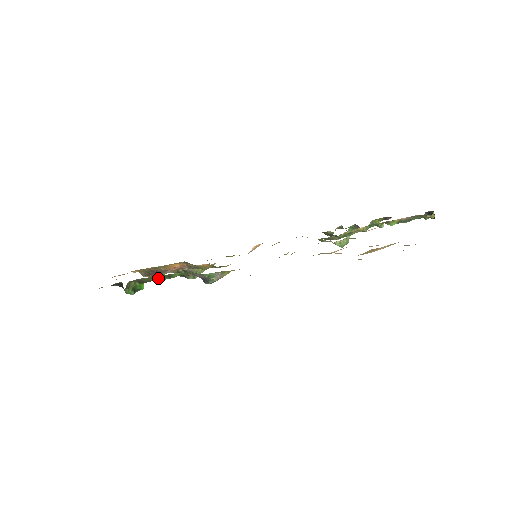
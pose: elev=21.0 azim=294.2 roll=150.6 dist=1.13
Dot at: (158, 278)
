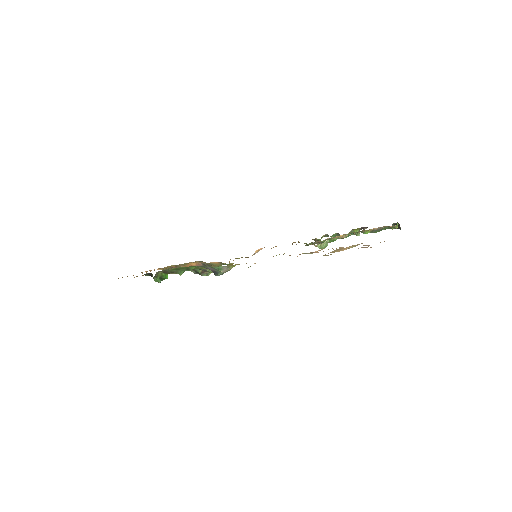
Dot at: (179, 270)
